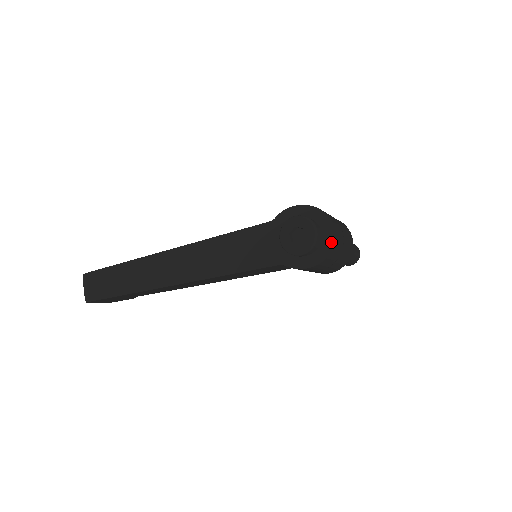
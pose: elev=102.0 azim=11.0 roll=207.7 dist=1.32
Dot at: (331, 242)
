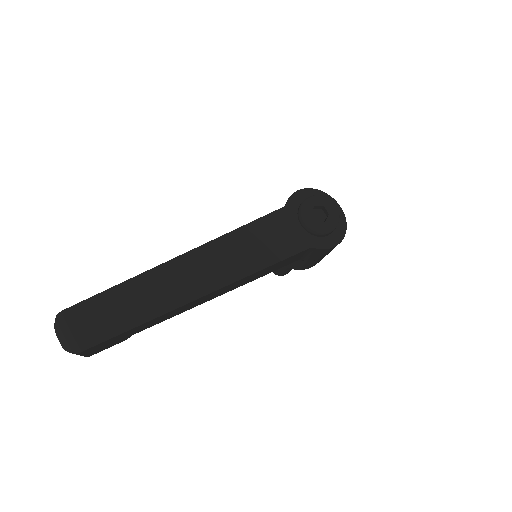
Dot at: (343, 219)
